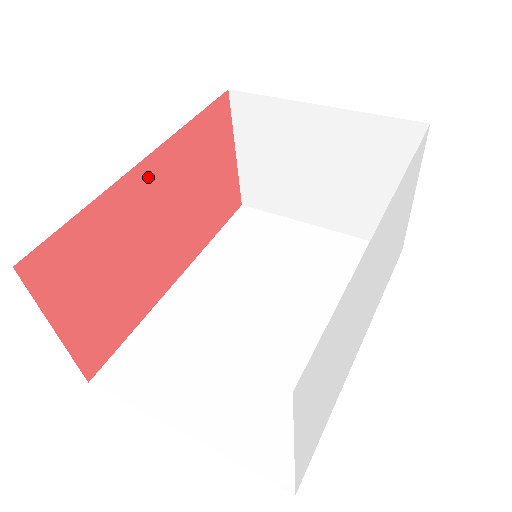
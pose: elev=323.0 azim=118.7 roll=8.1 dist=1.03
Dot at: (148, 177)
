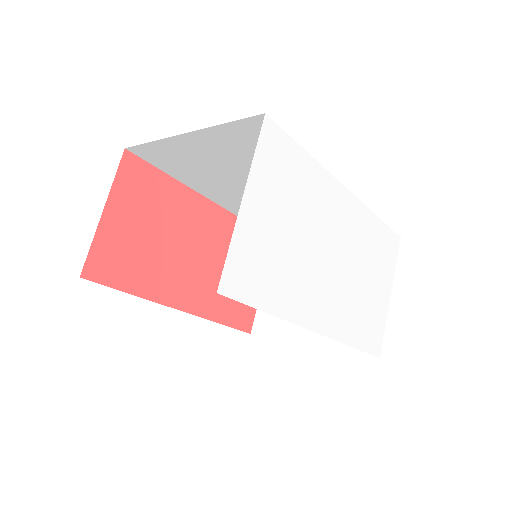
Dot at: (207, 213)
